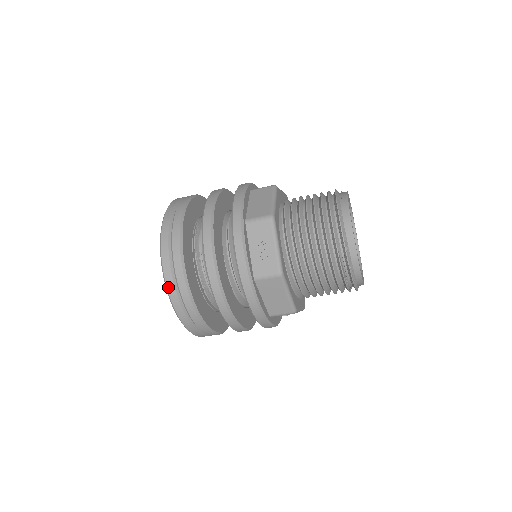
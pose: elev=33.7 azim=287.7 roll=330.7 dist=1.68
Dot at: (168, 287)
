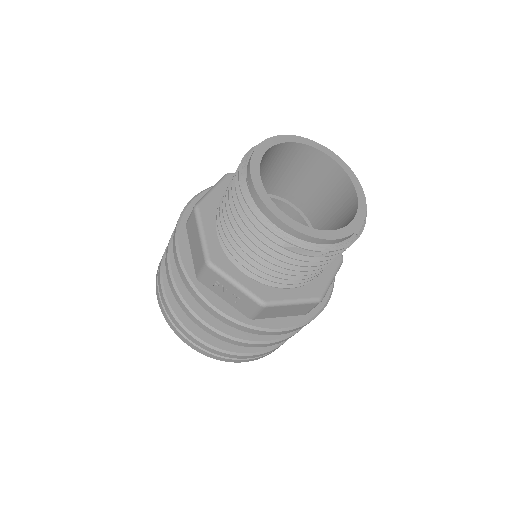
Dot at: (210, 357)
